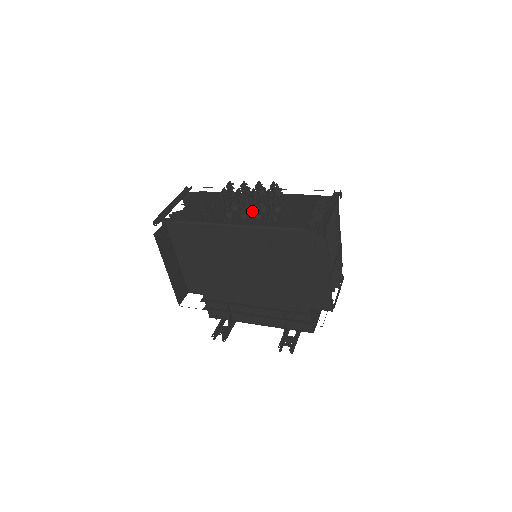
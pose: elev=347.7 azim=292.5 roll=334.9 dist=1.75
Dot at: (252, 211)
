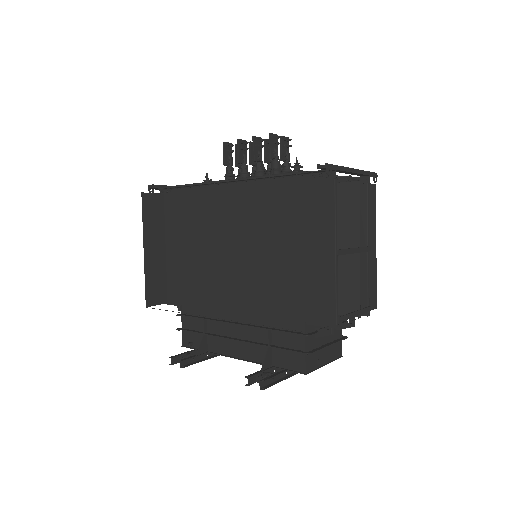
Dot at: occluded
